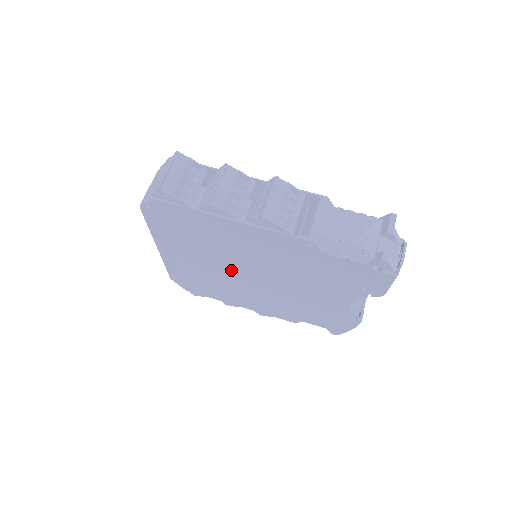
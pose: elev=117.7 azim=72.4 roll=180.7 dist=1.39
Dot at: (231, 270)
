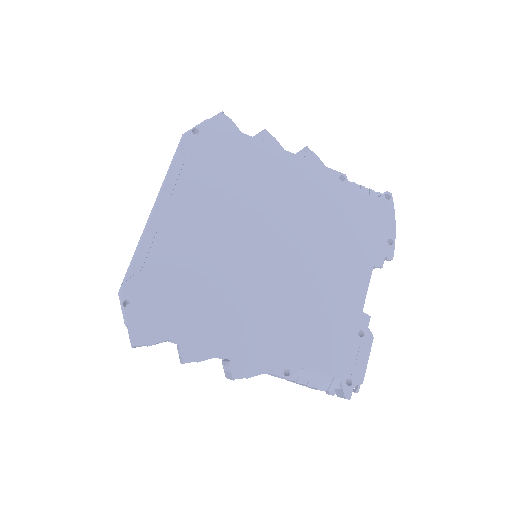
Dot at: occluded
